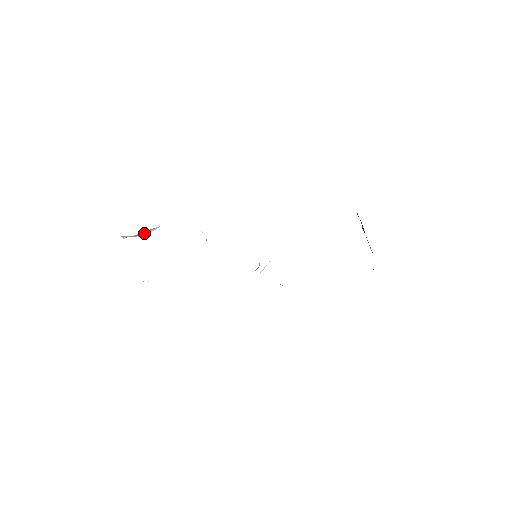
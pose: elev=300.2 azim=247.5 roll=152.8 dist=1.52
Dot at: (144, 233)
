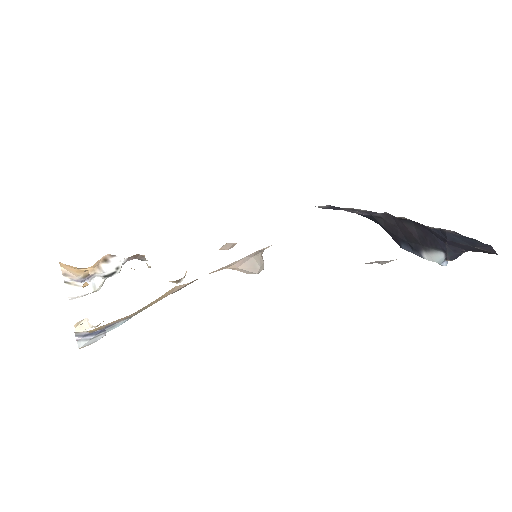
Dot at: (96, 268)
